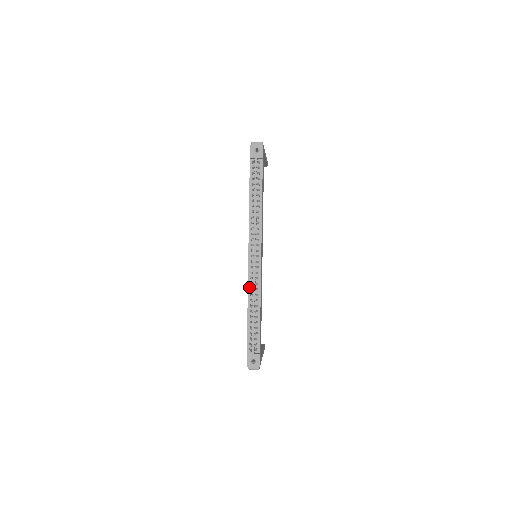
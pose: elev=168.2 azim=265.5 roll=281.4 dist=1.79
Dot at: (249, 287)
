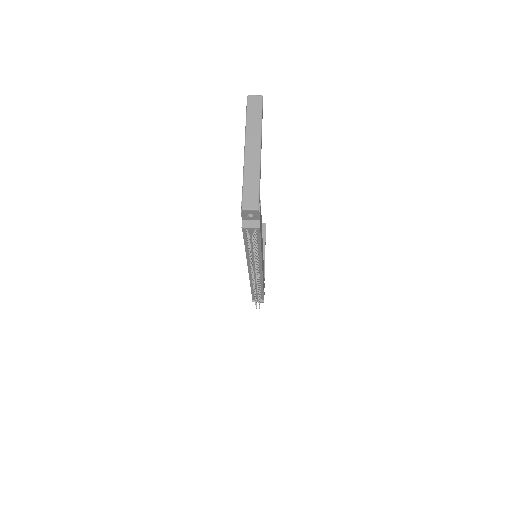
Dot at: (251, 282)
